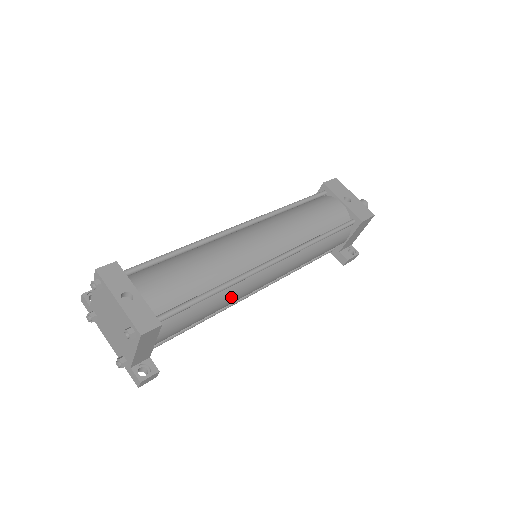
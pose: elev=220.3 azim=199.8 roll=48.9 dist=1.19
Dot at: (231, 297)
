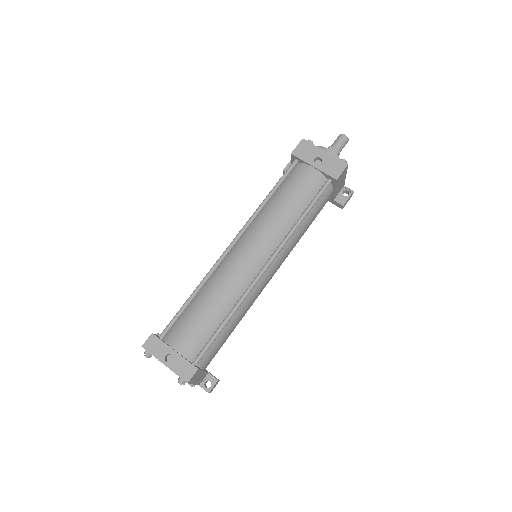
Dot at: (245, 309)
